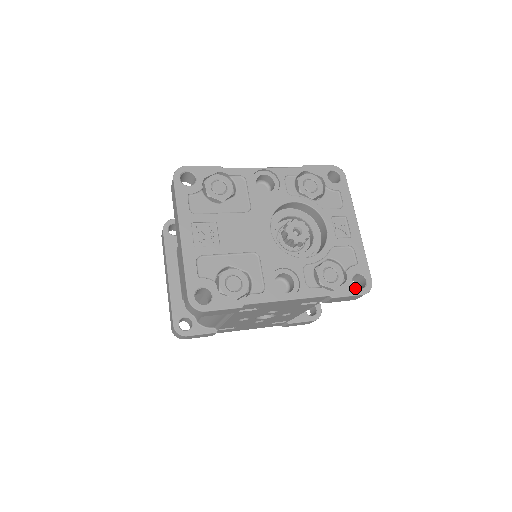
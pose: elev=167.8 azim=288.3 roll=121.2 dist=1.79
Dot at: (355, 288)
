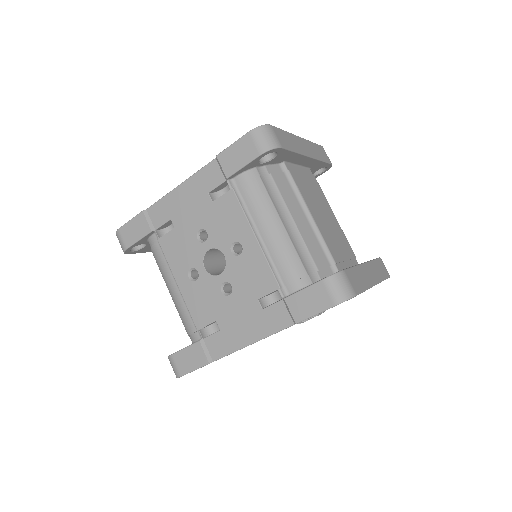
Dot at: occluded
